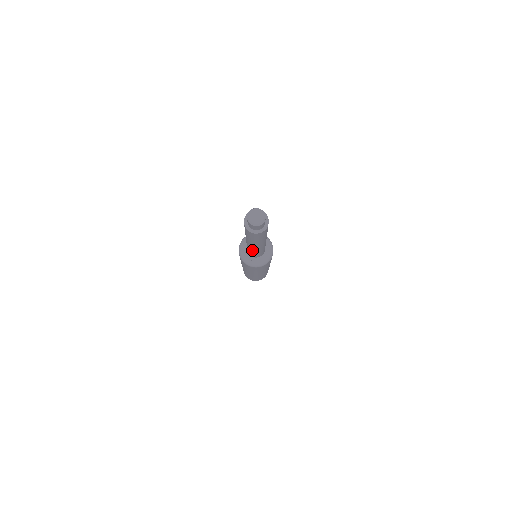
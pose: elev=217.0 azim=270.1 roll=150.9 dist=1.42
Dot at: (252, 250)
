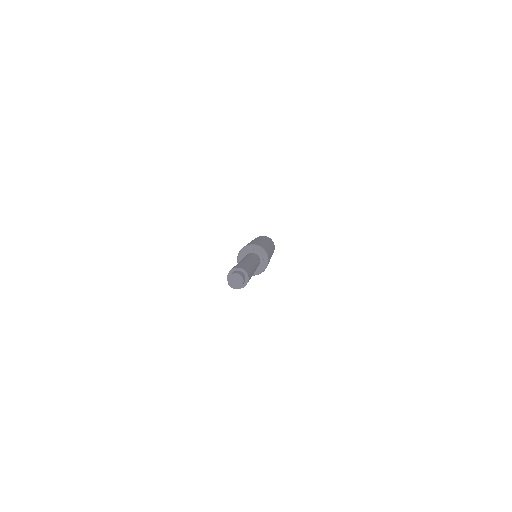
Dot at: occluded
